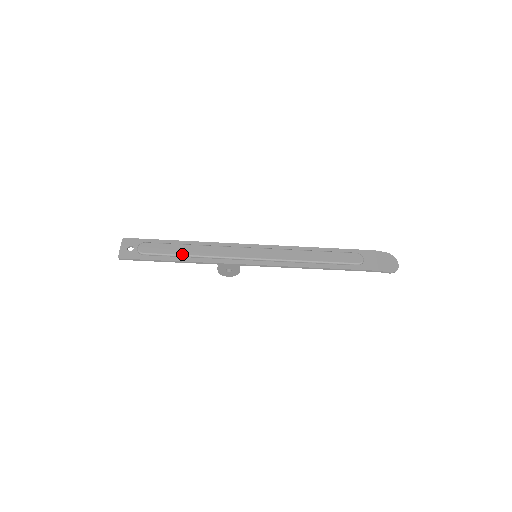
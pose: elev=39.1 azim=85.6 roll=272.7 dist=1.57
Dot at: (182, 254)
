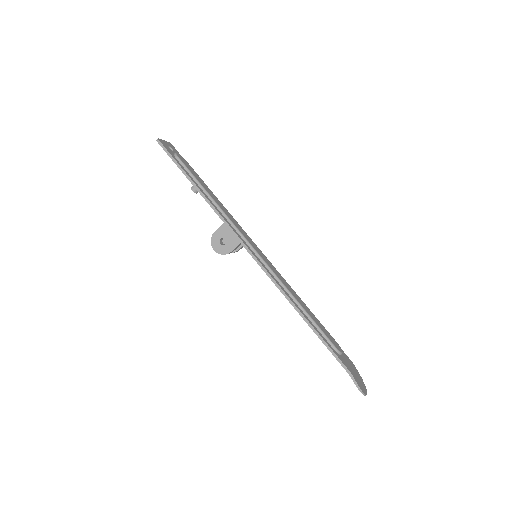
Dot at: (205, 189)
